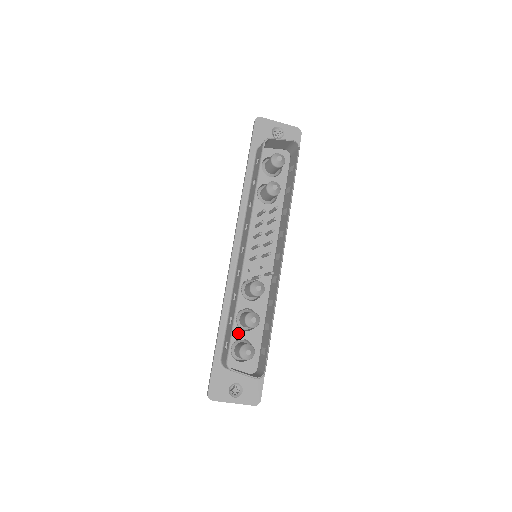
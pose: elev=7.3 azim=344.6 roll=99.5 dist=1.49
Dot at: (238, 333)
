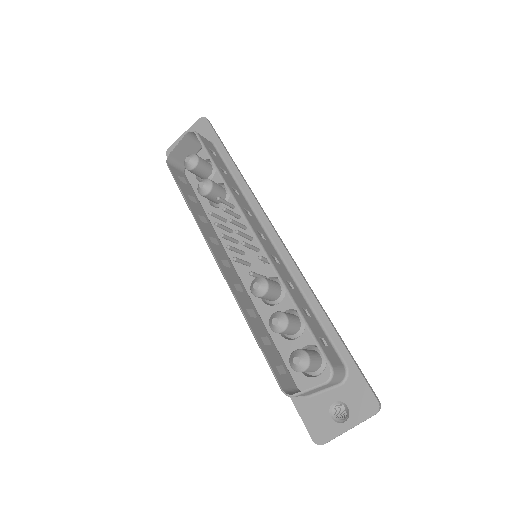
Dot at: (294, 346)
